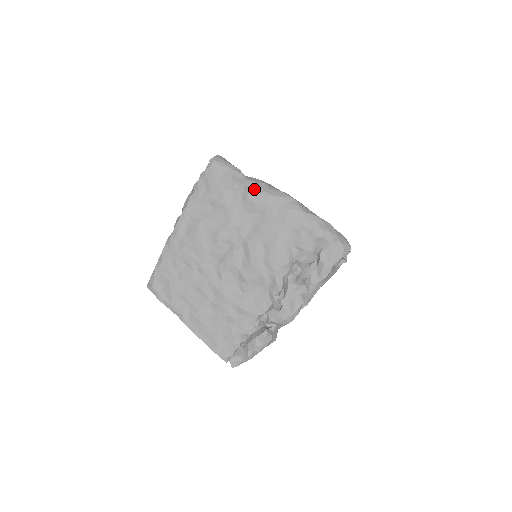
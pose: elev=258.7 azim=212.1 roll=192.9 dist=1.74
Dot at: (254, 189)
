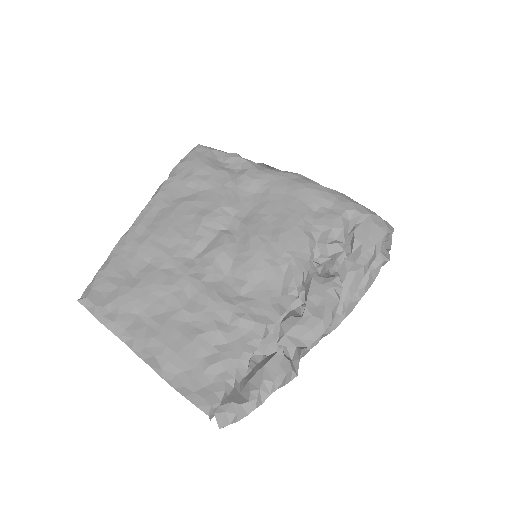
Dot at: (253, 166)
